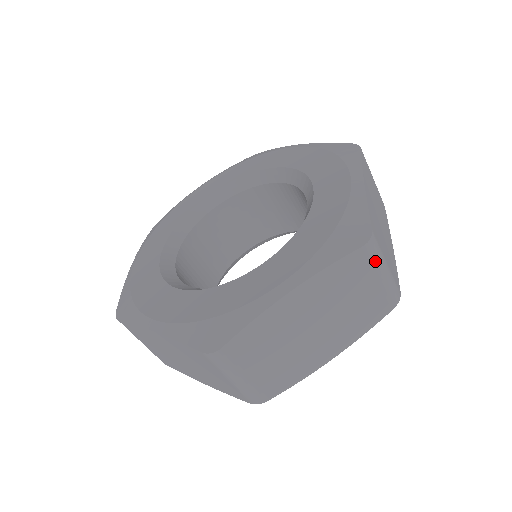
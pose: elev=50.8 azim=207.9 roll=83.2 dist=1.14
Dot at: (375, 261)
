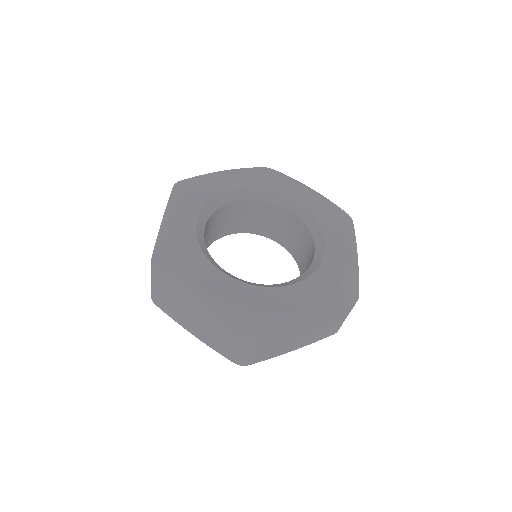
Dot at: (350, 311)
